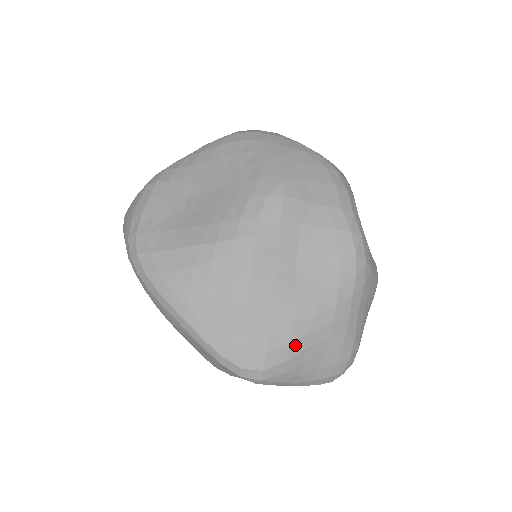
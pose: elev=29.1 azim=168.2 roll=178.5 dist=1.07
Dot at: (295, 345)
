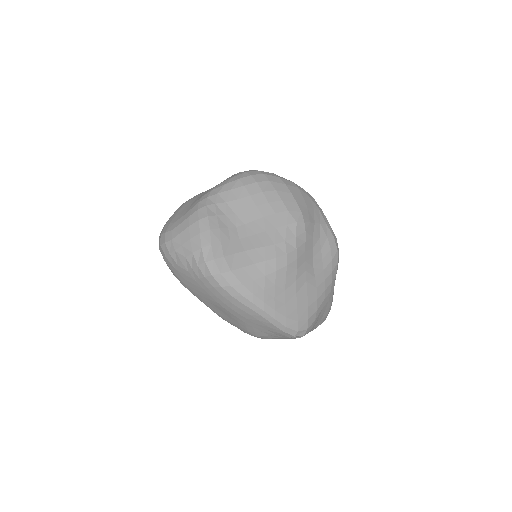
Dot at: (318, 310)
